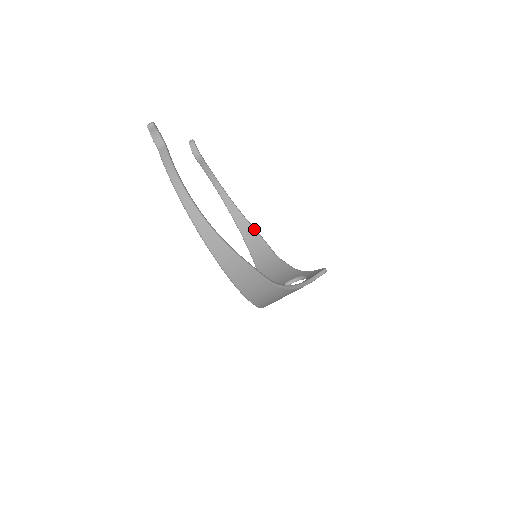
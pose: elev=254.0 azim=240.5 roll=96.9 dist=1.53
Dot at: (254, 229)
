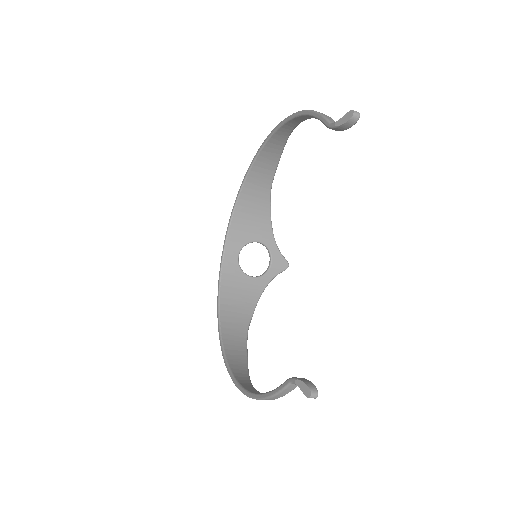
Dot at: (283, 149)
